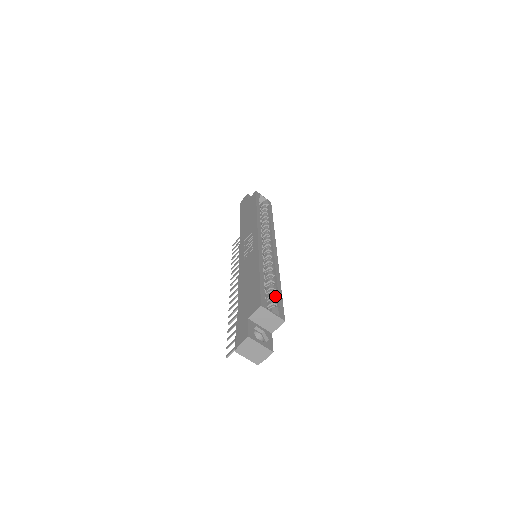
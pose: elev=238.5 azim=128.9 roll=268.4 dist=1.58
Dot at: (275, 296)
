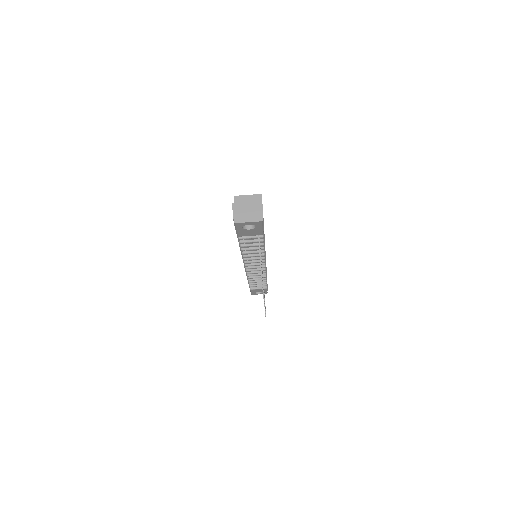
Dot at: occluded
